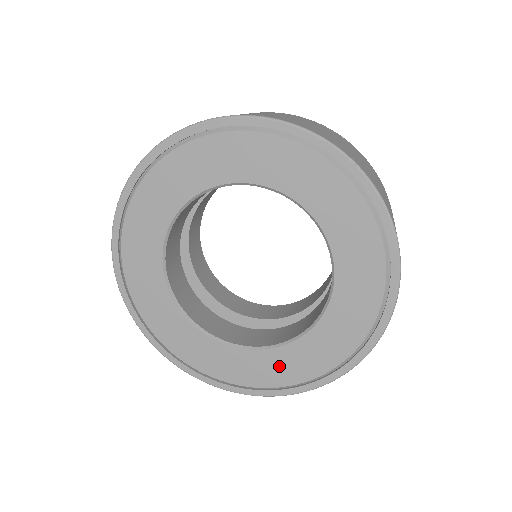
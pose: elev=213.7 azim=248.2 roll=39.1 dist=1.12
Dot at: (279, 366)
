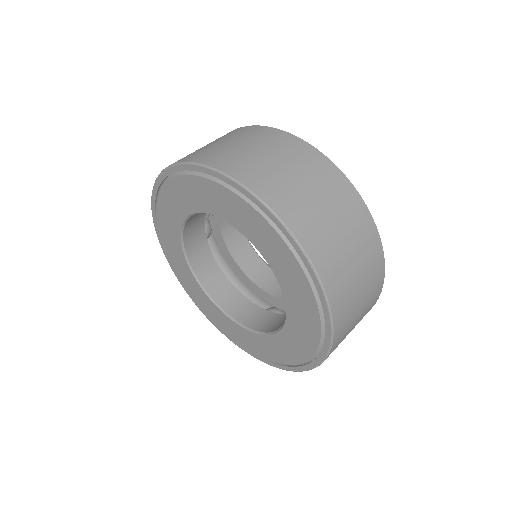
Dot at: (249, 340)
